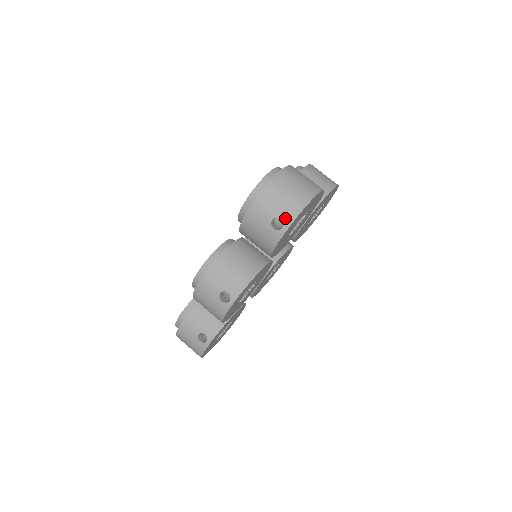
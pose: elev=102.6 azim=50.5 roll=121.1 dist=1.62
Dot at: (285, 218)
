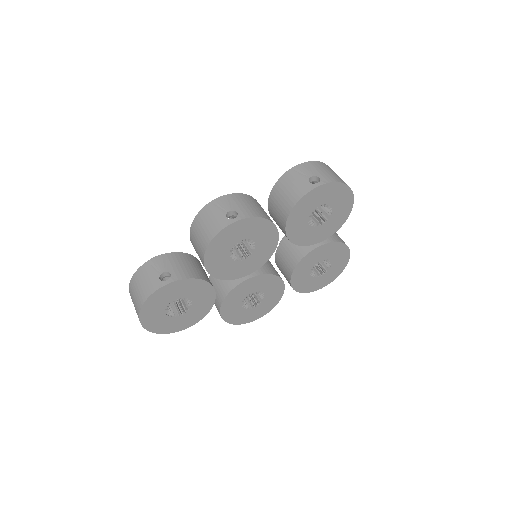
Dot at: (323, 179)
